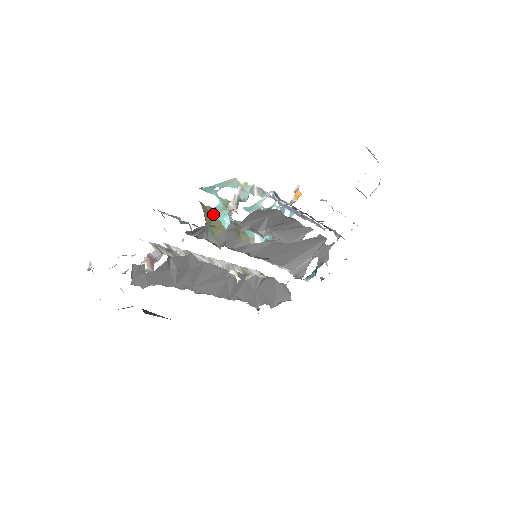
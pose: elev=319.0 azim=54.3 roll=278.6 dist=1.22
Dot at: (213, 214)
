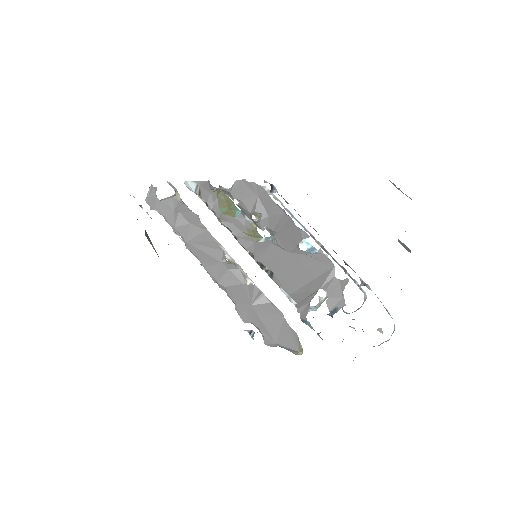
Dot at: (235, 209)
